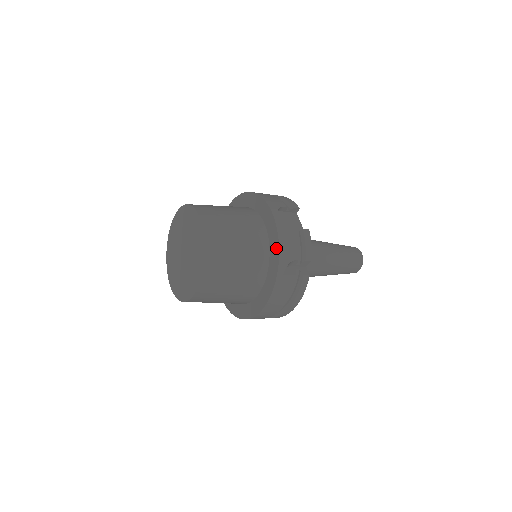
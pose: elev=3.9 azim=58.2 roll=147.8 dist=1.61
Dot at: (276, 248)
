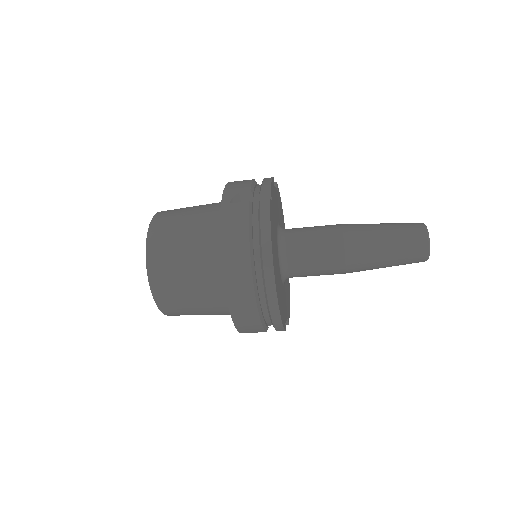
Dot at: occluded
